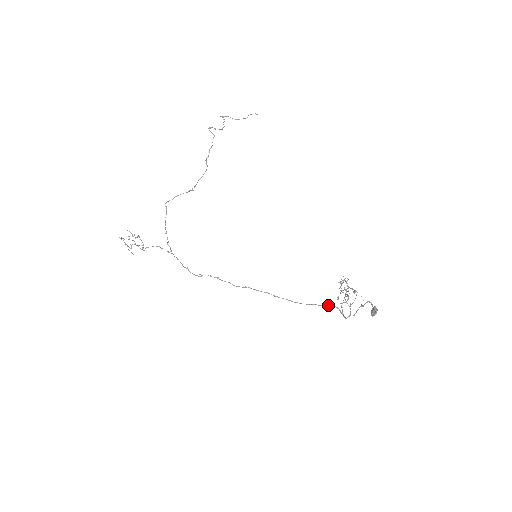
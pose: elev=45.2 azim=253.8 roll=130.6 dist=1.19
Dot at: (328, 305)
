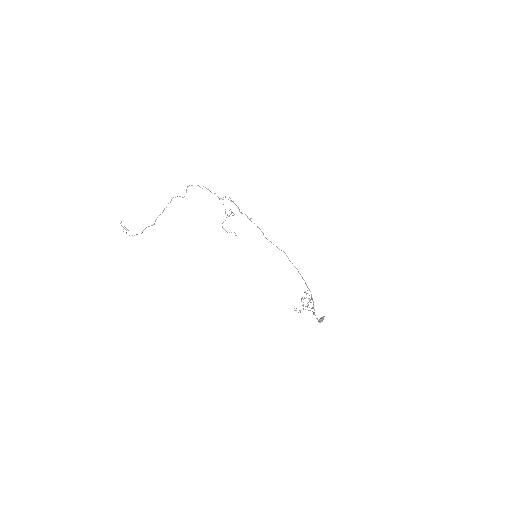
Dot at: occluded
